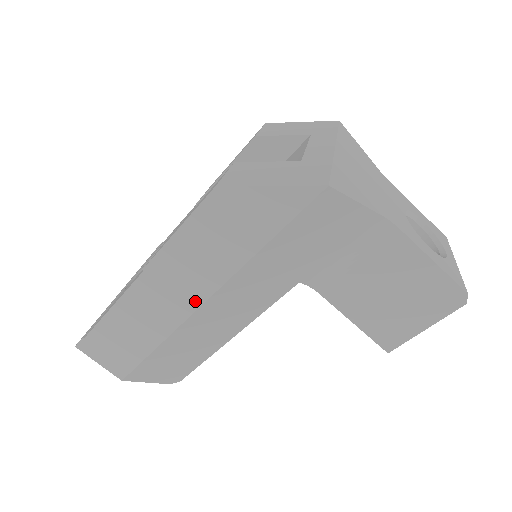
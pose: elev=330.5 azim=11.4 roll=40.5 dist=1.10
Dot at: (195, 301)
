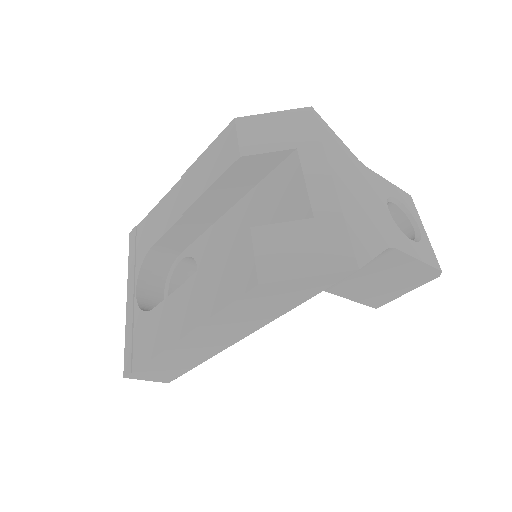
Dot at: (235, 339)
